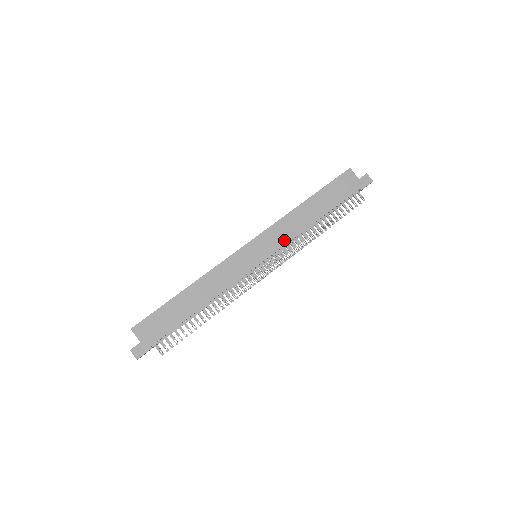
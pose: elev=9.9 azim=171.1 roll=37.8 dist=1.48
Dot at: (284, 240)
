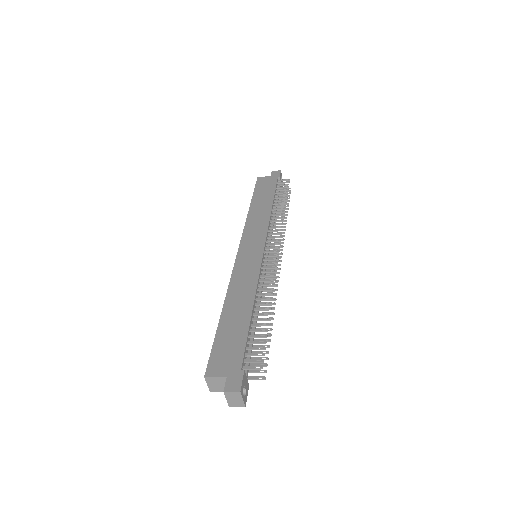
Dot at: (263, 229)
